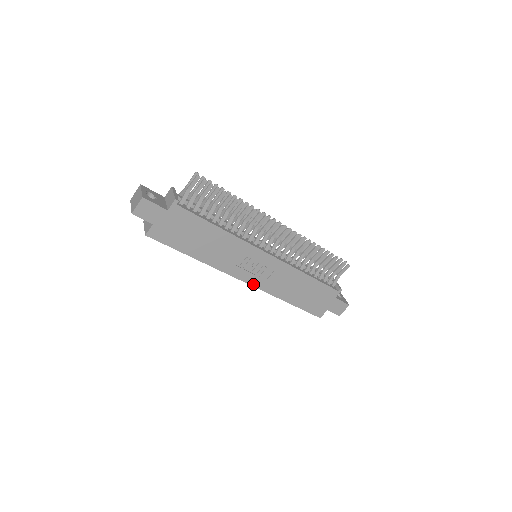
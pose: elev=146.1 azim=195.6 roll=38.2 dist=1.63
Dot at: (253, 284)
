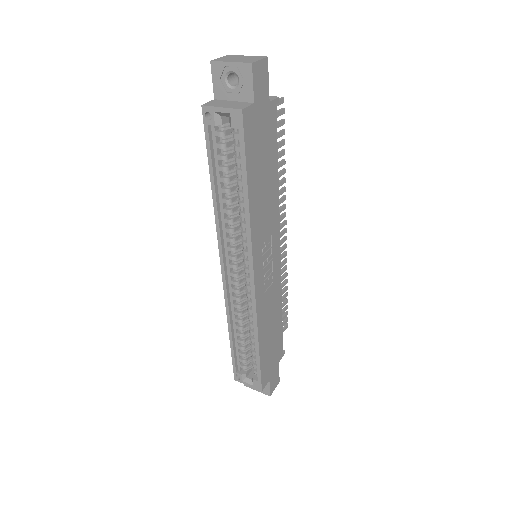
Dot at: (256, 290)
